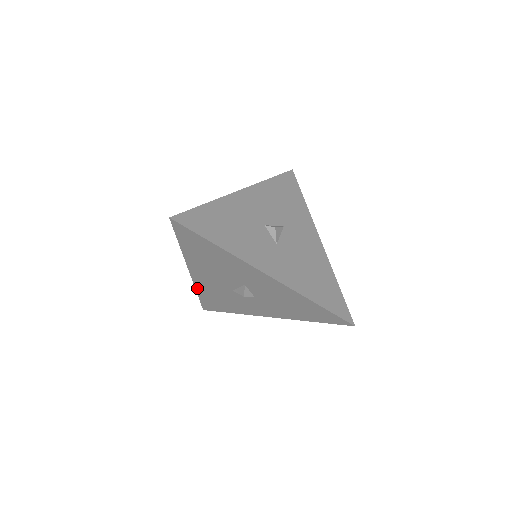
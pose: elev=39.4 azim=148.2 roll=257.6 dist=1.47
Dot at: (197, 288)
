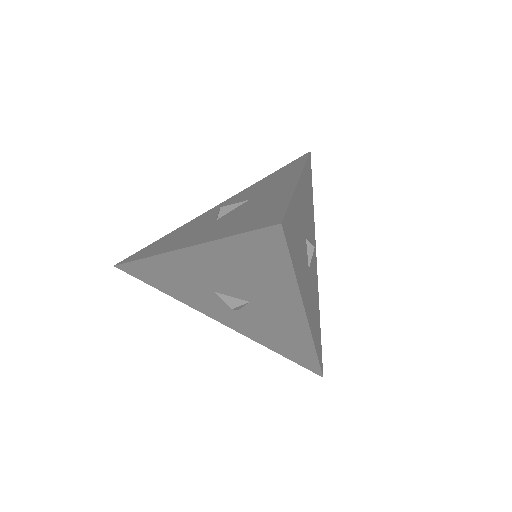
Dot at: (153, 258)
